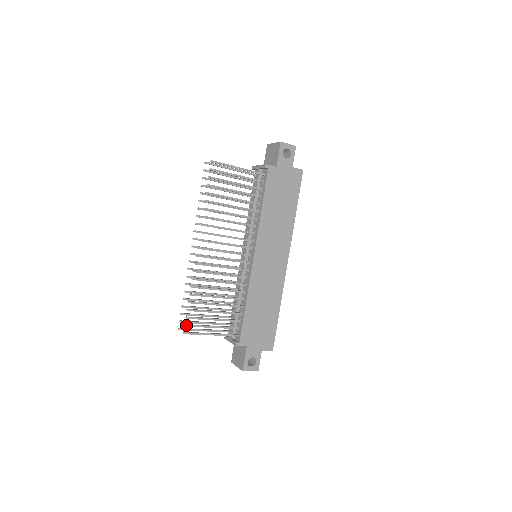
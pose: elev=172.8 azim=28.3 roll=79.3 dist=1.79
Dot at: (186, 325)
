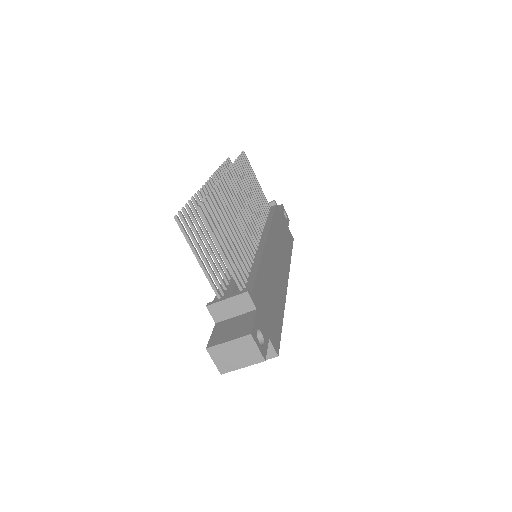
Dot at: occluded
